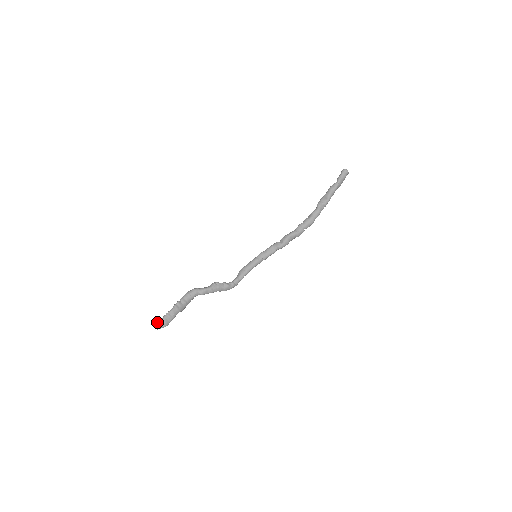
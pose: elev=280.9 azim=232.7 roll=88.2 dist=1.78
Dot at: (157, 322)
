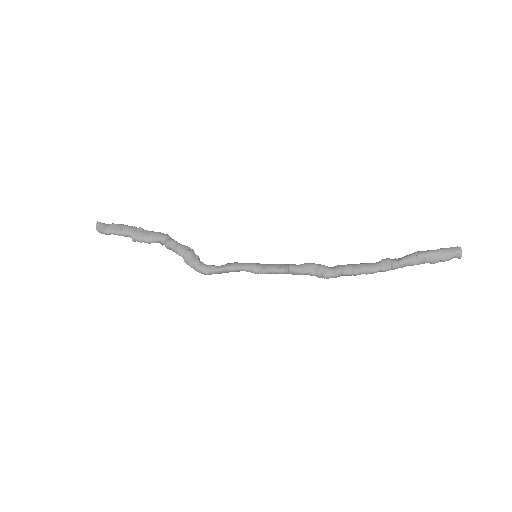
Dot at: occluded
